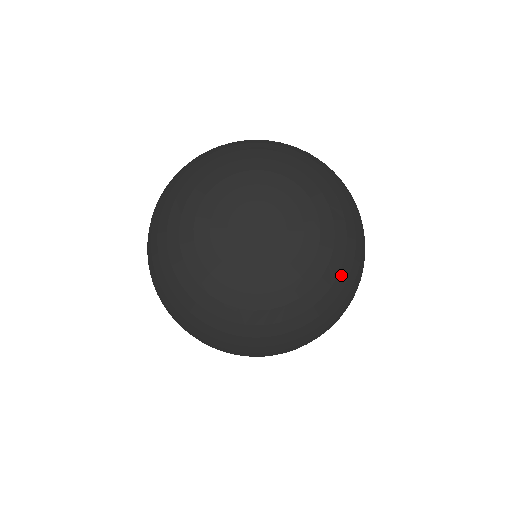
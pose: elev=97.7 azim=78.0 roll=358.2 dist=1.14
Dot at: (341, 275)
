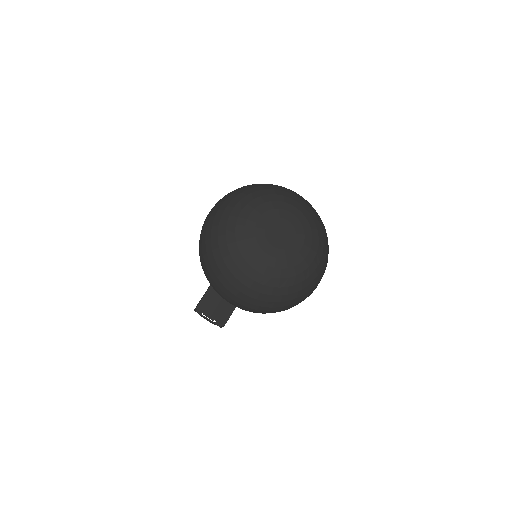
Dot at: (312, 276)
